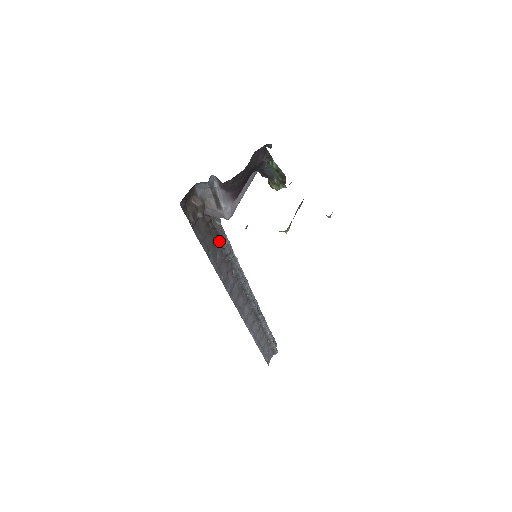
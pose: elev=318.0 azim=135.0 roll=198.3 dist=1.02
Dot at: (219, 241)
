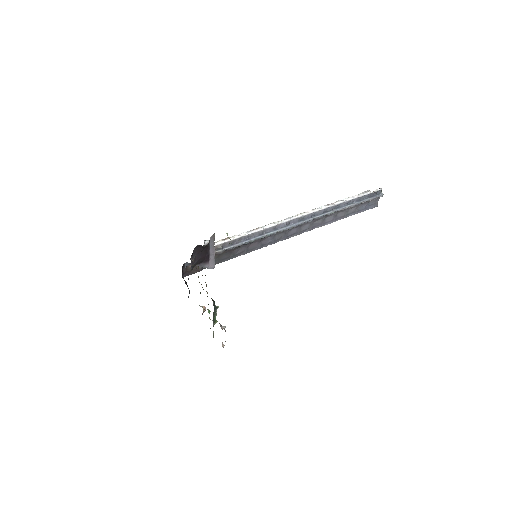
Dot at: (233, 248)
